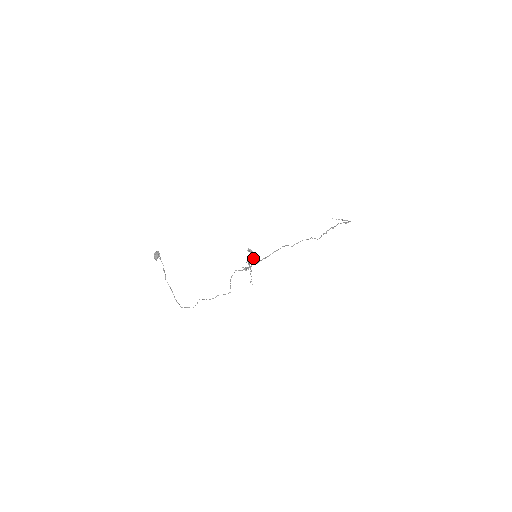
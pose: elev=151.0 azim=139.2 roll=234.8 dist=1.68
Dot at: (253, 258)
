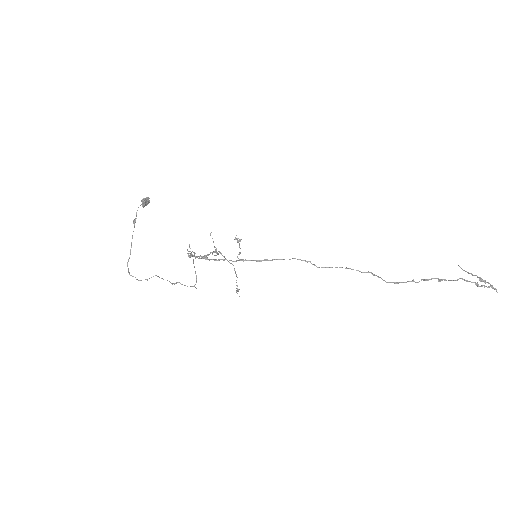
Dot at: occluded
